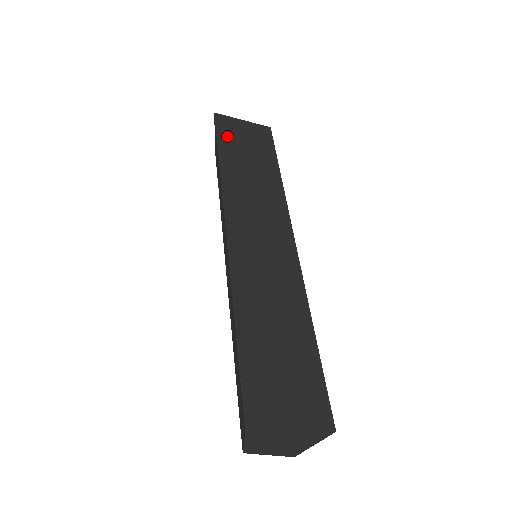
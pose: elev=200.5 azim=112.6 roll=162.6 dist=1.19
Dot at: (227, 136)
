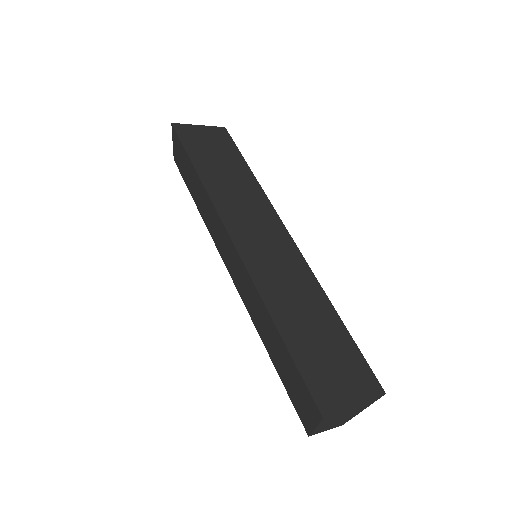
Dot at: (193, 145)
